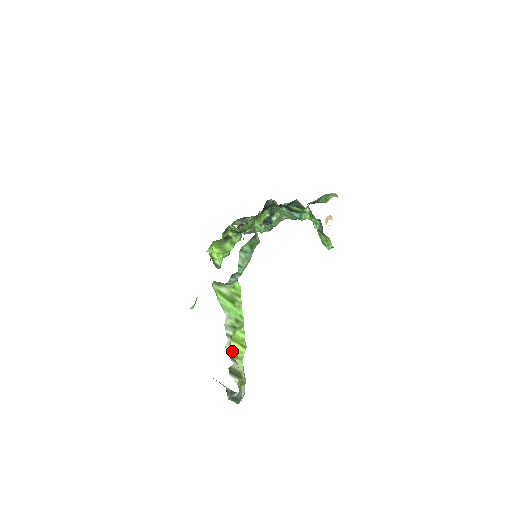
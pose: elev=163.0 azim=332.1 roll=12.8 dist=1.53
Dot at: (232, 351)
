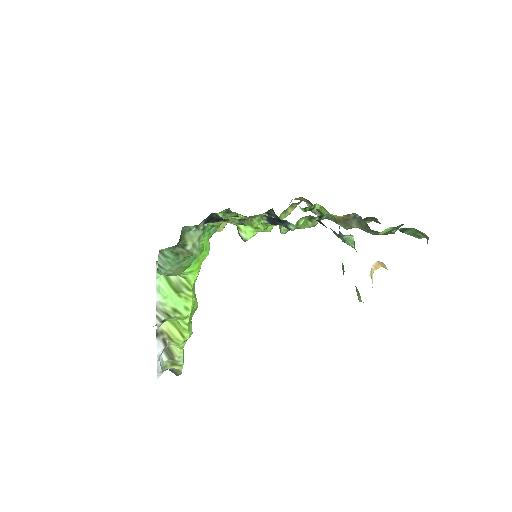
Dot at: (168, 332)
